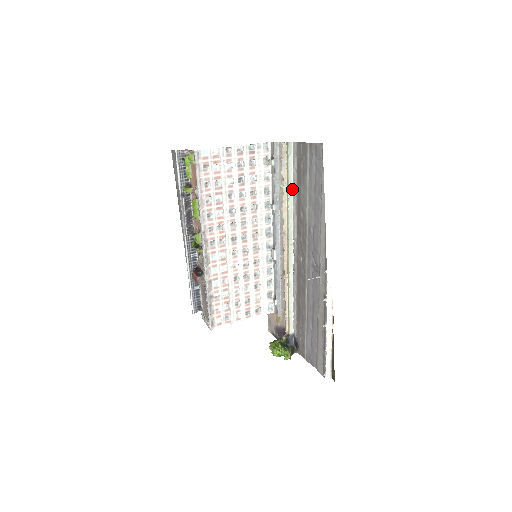
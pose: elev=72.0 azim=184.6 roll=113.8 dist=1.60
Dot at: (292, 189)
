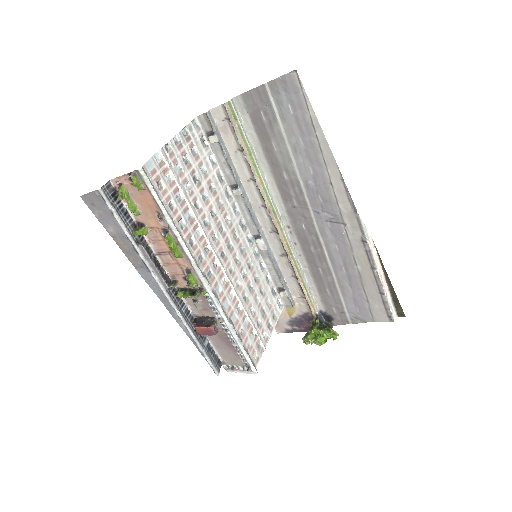
Dot at: (255, 155)
